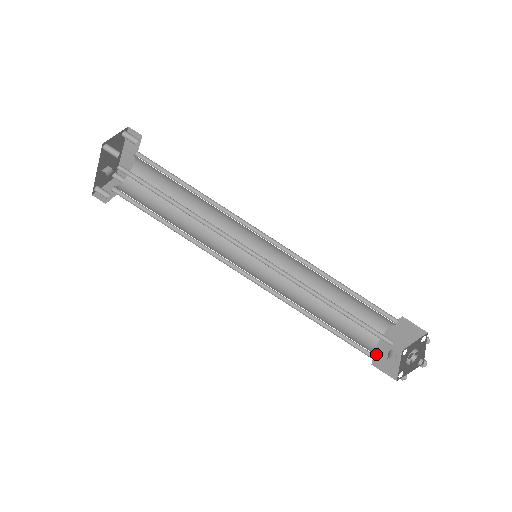
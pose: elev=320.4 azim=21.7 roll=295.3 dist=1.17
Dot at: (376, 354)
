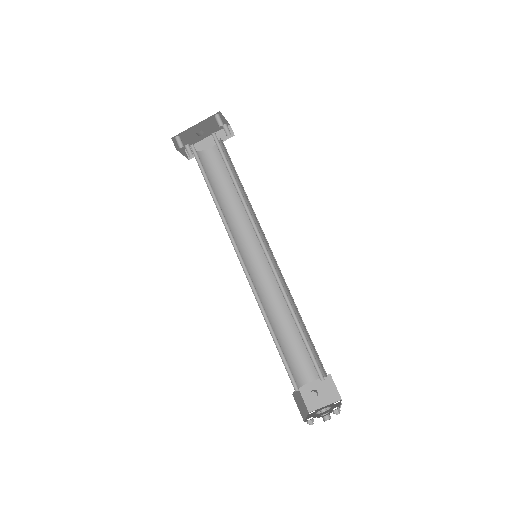
Dot at: (295, 393)
